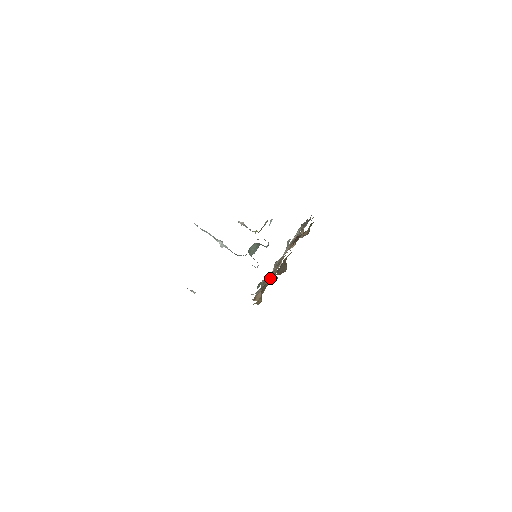
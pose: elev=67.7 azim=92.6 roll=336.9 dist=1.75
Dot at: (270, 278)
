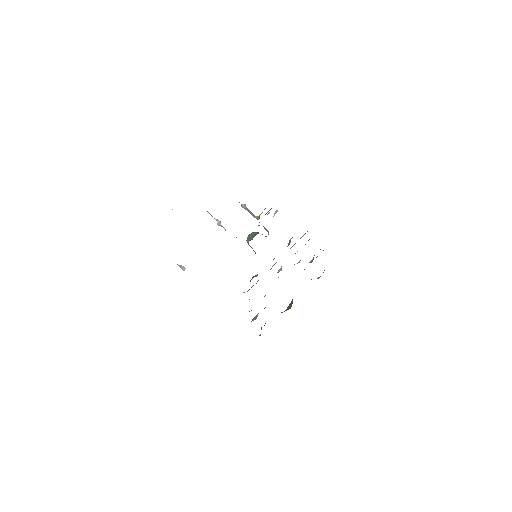
Dot at: occluded
